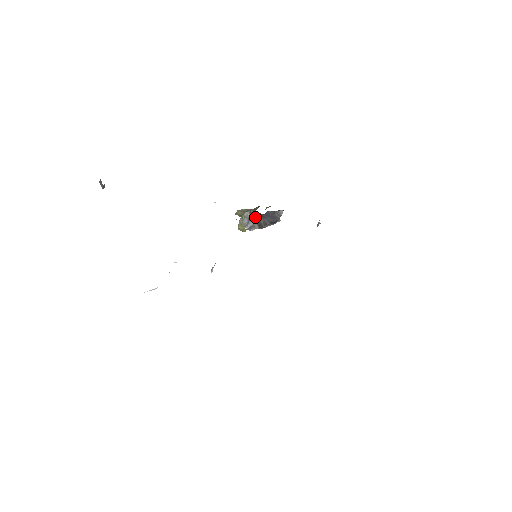
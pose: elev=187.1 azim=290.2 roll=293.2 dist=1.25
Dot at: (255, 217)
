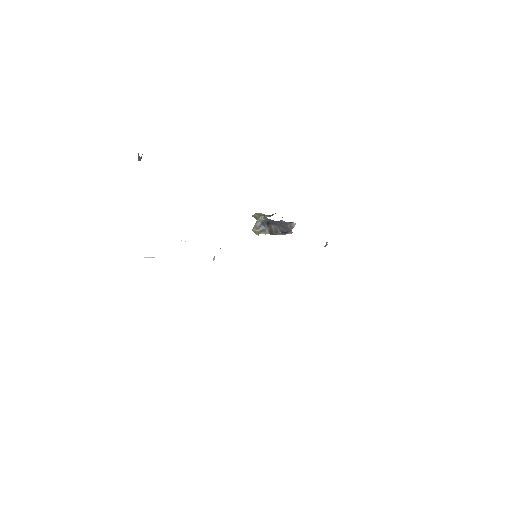
Dot at: (268, 222)
